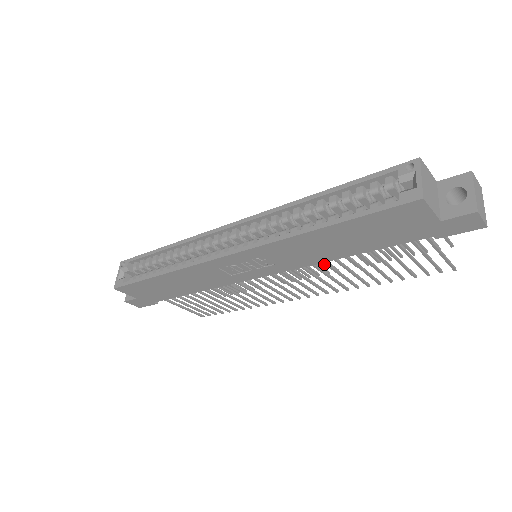
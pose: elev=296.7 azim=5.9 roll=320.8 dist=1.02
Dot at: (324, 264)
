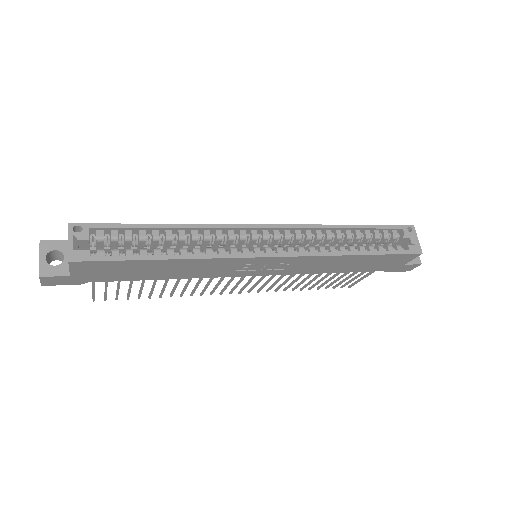
Dot at: occluded
